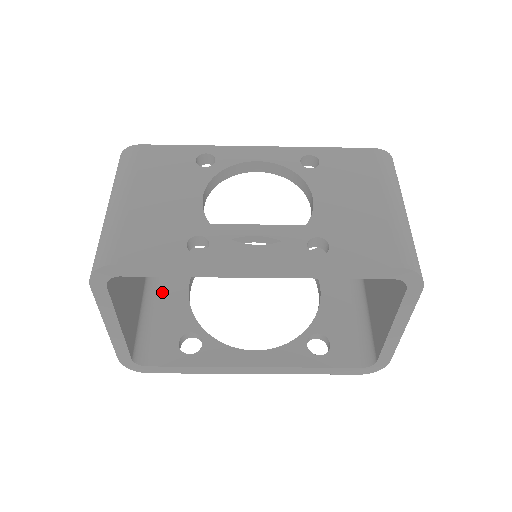
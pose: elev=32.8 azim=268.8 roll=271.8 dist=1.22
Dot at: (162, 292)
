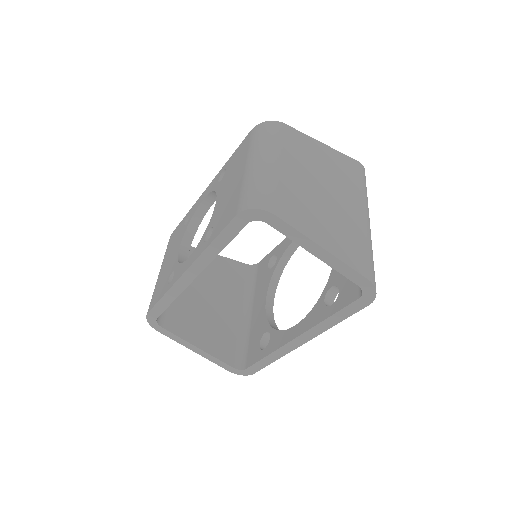
Dot at: (254, 313)
